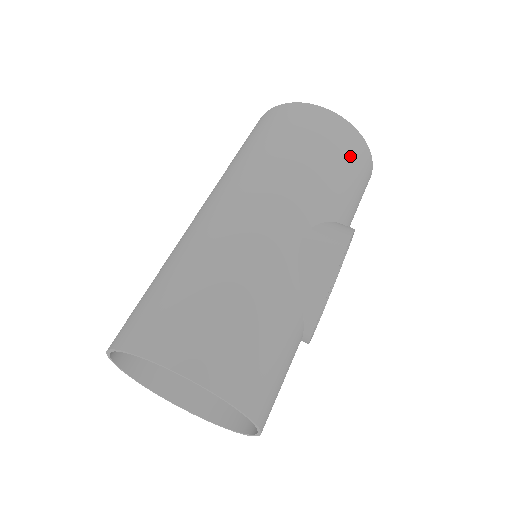
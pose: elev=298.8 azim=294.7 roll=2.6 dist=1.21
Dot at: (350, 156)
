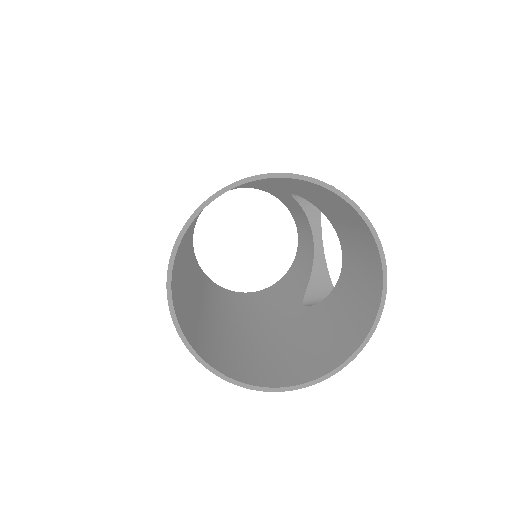
Dot at: occluded
